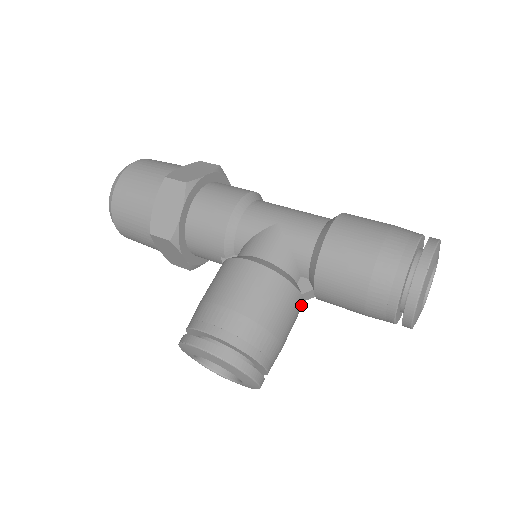
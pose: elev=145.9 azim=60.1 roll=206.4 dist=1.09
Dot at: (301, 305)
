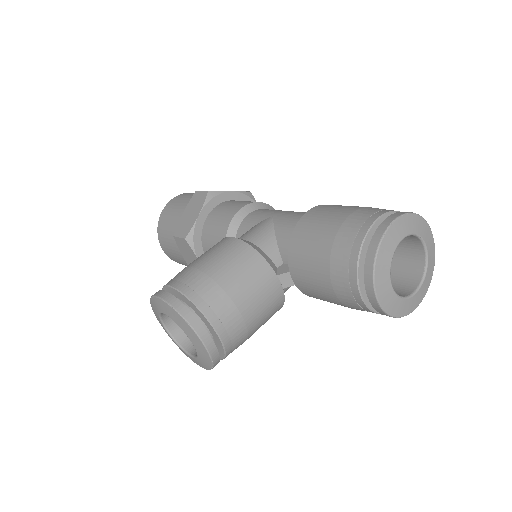
Dot at: (277, 289)
